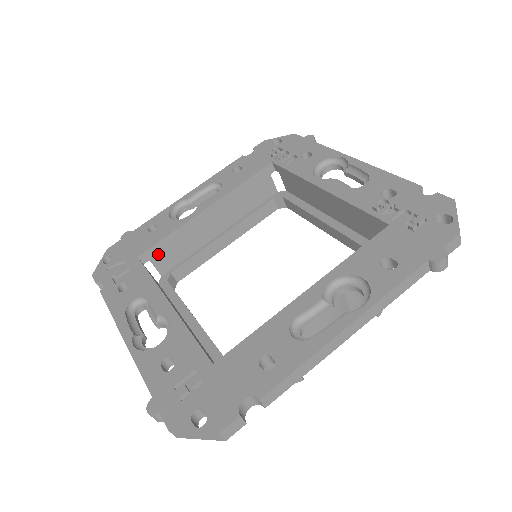
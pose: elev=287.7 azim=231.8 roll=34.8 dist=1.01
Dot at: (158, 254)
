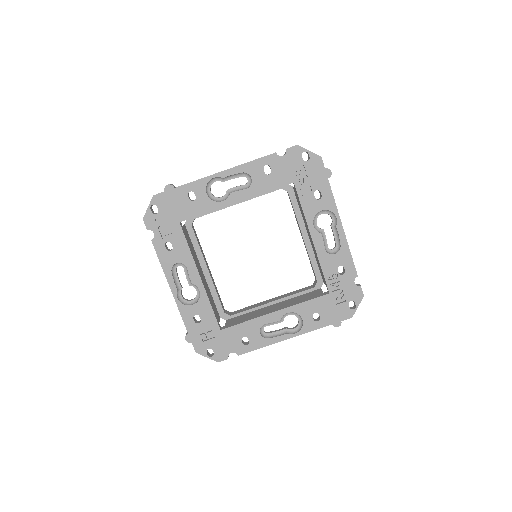
Dot at: occluded
